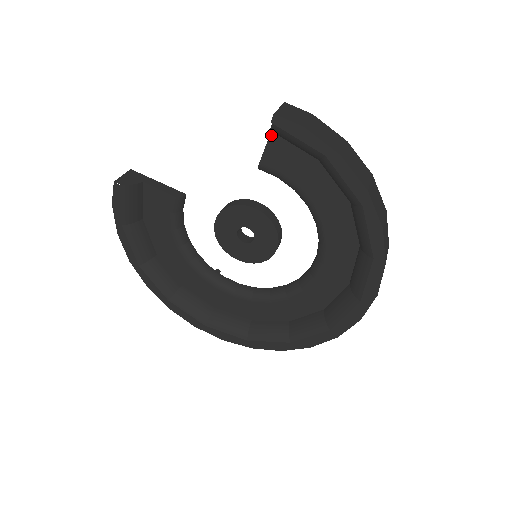
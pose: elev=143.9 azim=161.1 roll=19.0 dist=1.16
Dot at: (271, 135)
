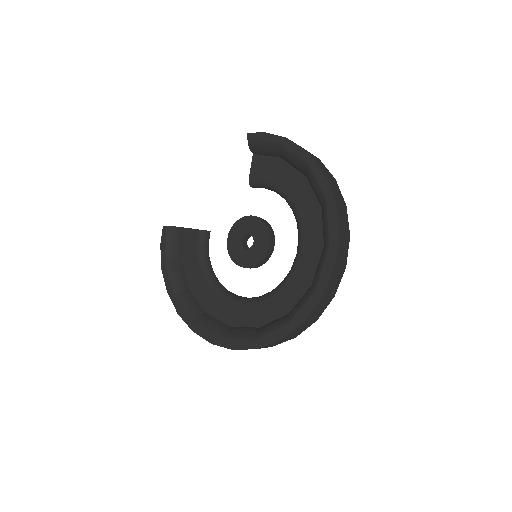
Dot at: (253, 157)
